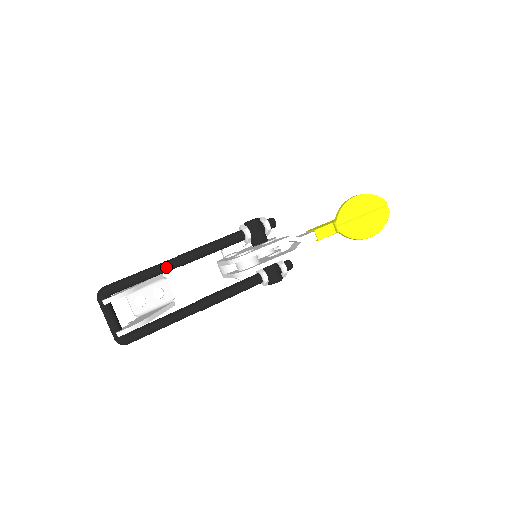
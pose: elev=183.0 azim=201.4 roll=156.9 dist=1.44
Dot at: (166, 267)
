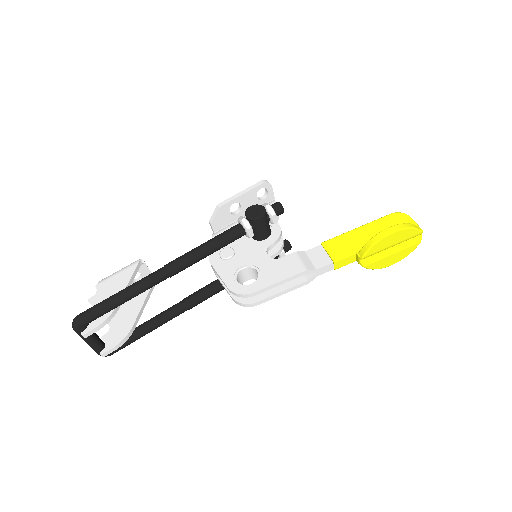
Dot at: (152, 285)
